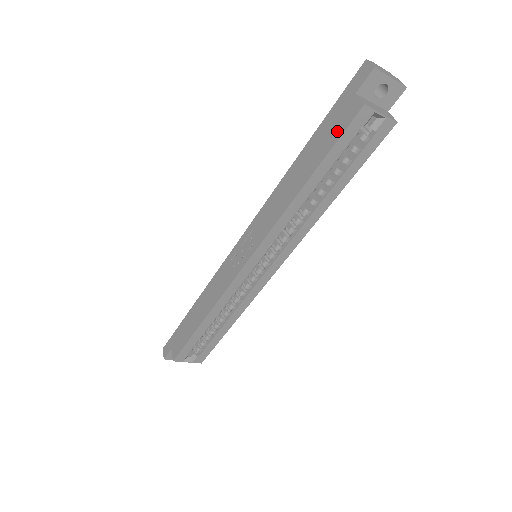
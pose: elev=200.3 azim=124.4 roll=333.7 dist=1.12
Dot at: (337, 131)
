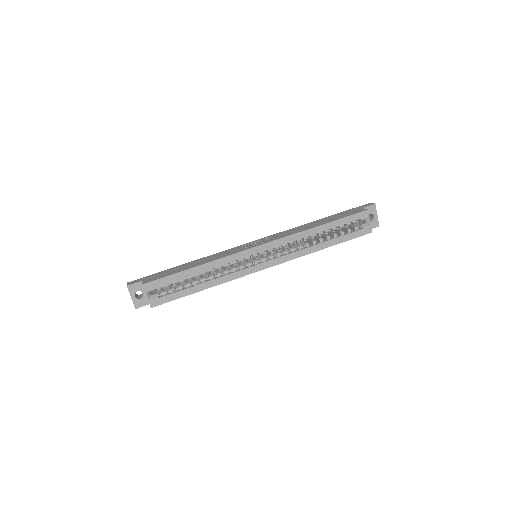
Dot at: (349, 214)
